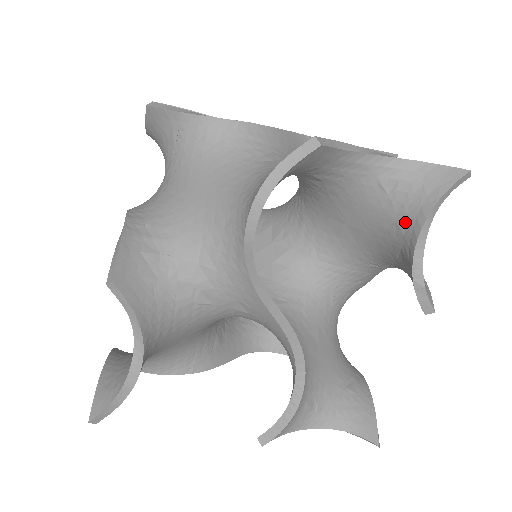
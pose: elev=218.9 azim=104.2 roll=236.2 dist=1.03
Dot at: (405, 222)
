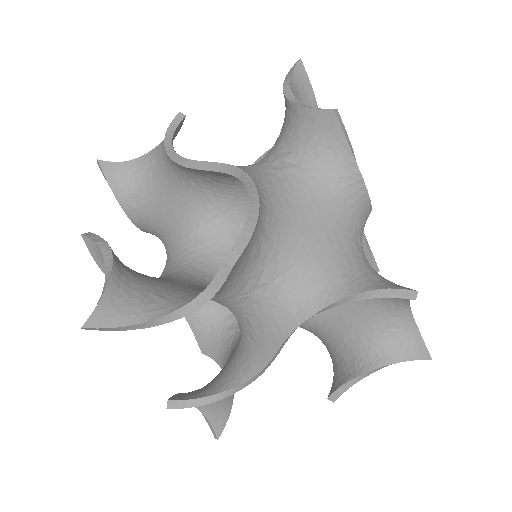
Dot at: (378, 351)
